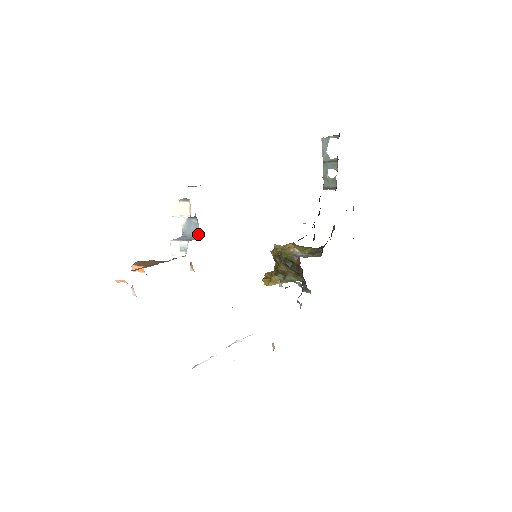
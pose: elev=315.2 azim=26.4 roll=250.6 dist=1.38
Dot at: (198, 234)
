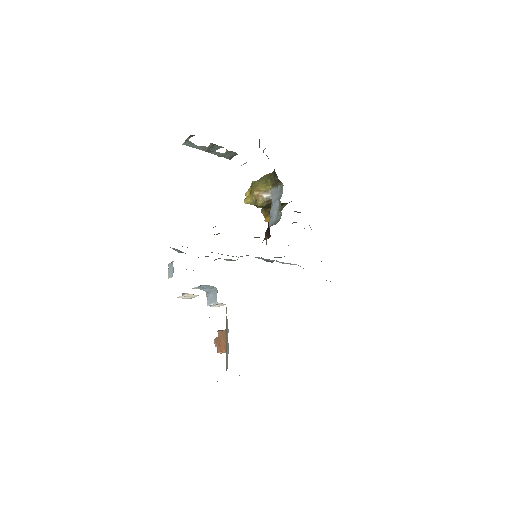
Dot at: (213, 287)
